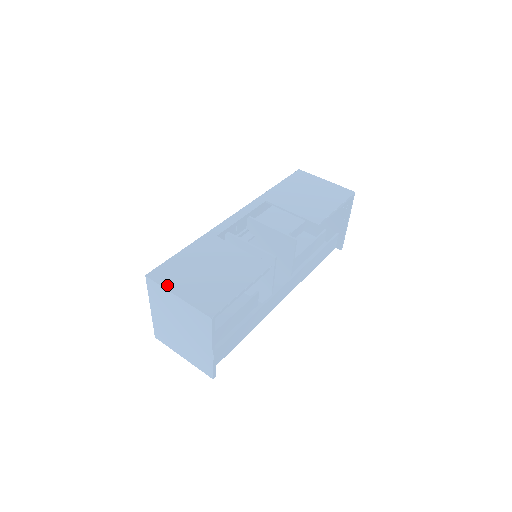
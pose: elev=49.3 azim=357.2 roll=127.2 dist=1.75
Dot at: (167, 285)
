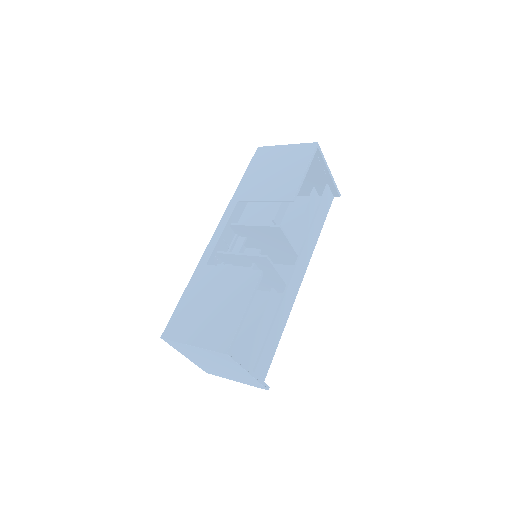
Dot at: (180, 339)
